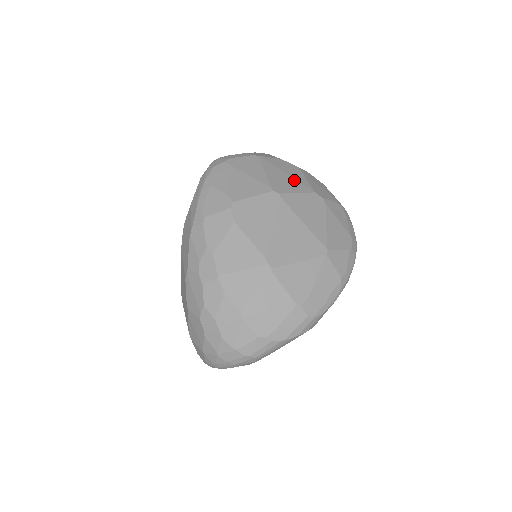
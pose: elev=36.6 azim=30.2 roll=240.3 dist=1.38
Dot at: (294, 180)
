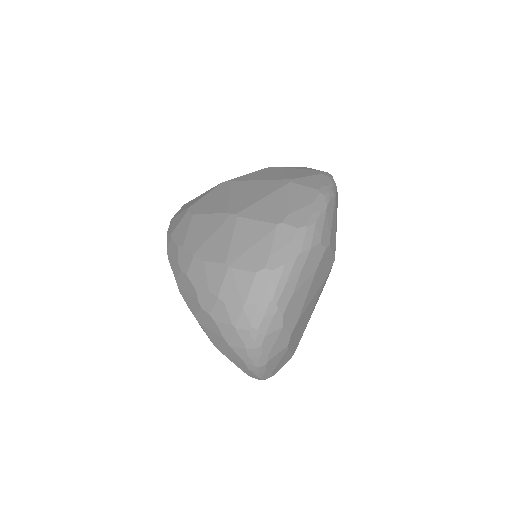
Dot at: occluded
